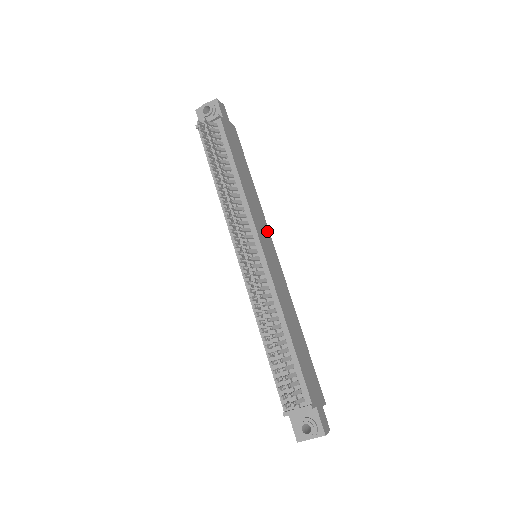
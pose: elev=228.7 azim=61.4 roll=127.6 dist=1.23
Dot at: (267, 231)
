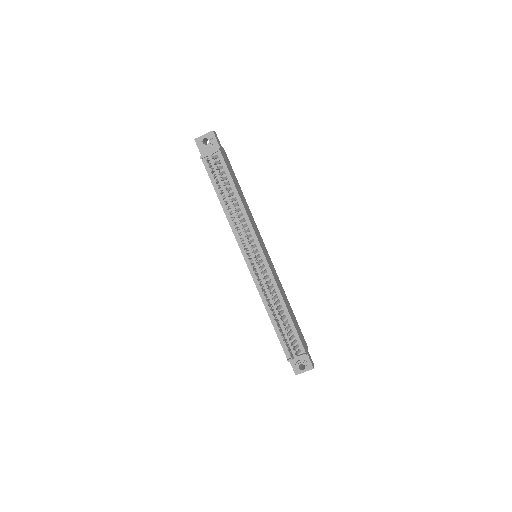
Dot at: (259, 234)
